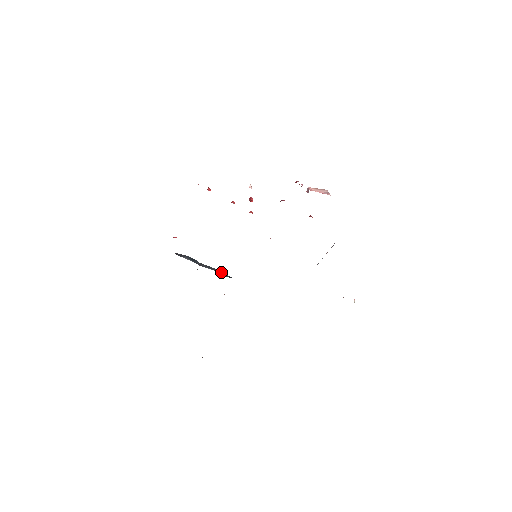
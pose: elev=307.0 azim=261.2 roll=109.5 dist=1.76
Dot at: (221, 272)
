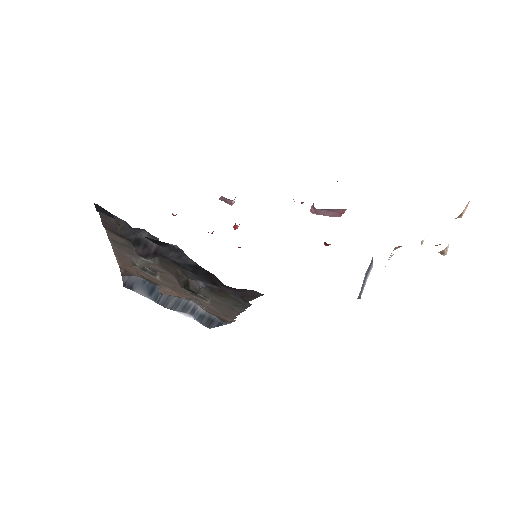
Dot at: (202, 310)
